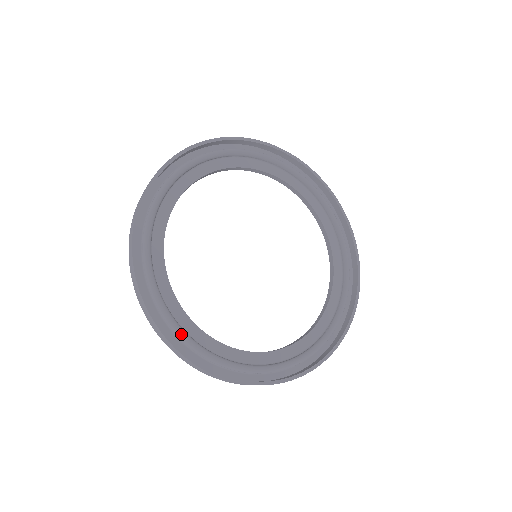
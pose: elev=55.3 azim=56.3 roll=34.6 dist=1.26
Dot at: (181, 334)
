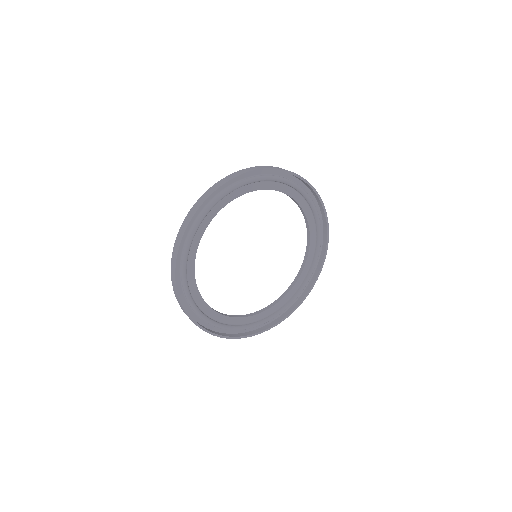
Dot at: (184, 275)
